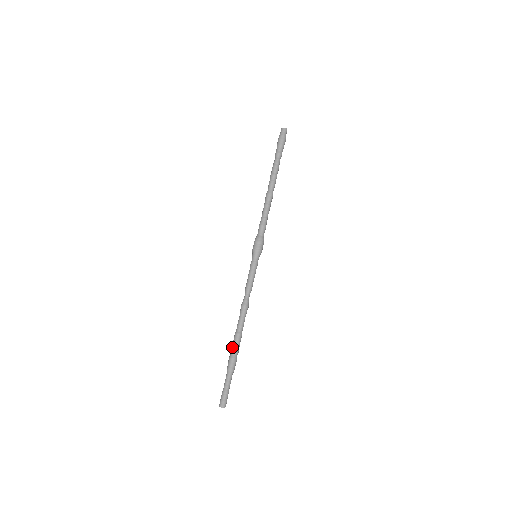
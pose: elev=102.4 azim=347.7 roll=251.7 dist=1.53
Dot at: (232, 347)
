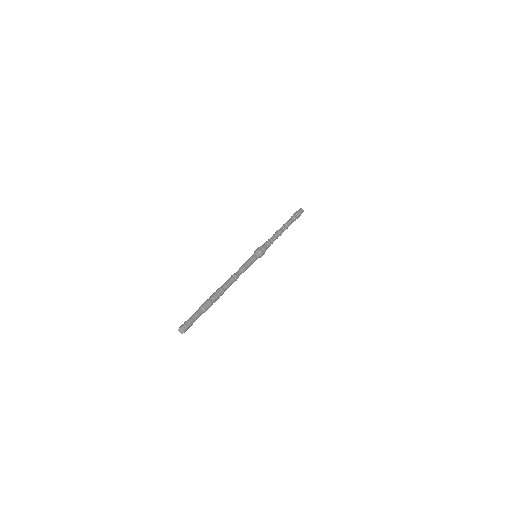
Dot at: occluded
